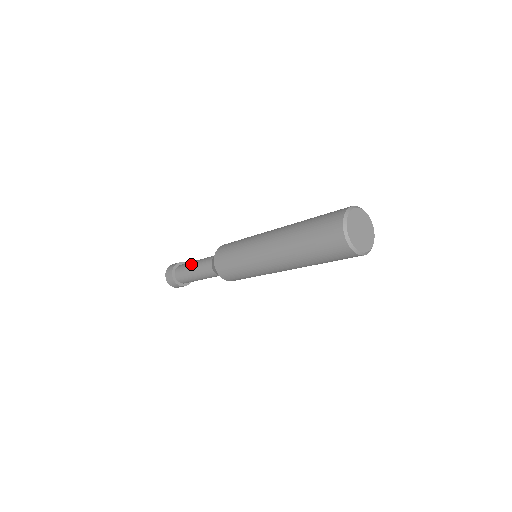
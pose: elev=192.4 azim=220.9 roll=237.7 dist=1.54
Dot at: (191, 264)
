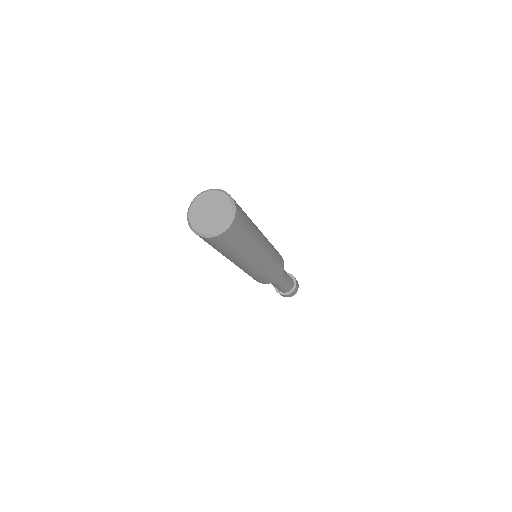
Dot at: occluded
